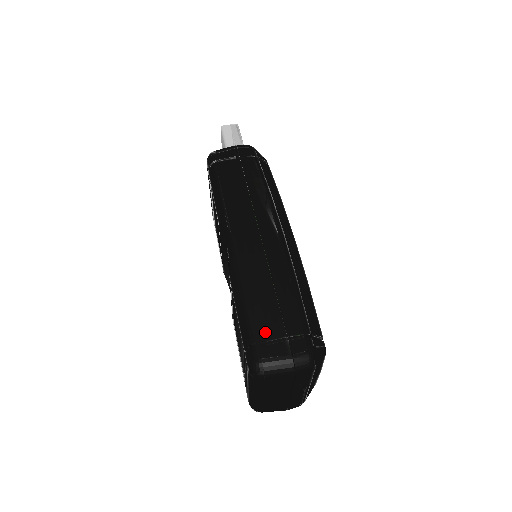
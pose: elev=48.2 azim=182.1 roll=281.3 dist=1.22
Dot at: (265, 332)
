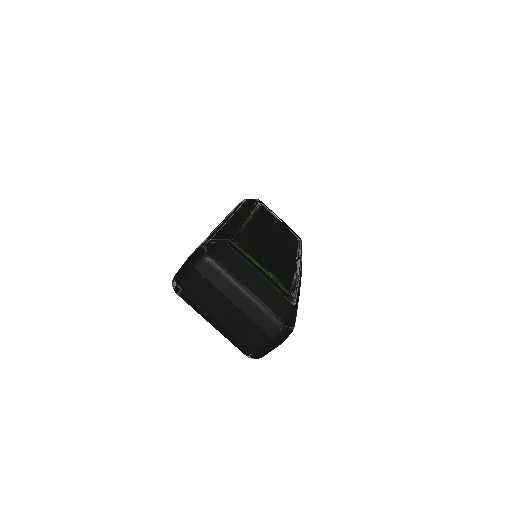
Dot at: occluded
